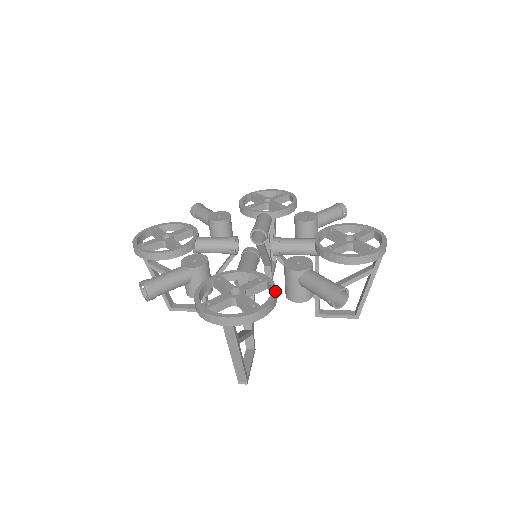
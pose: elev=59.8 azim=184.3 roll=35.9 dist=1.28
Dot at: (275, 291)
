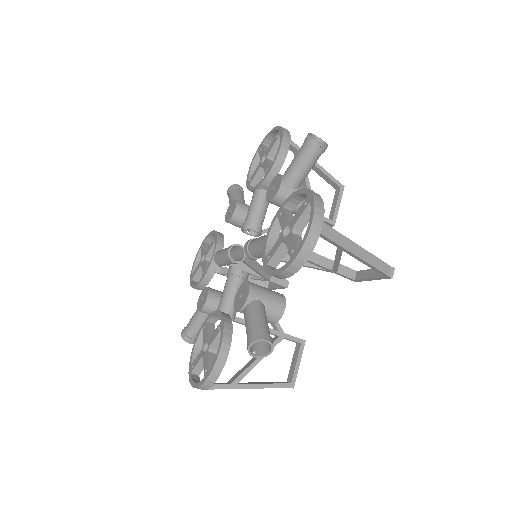
Dot at: (219, 348)
